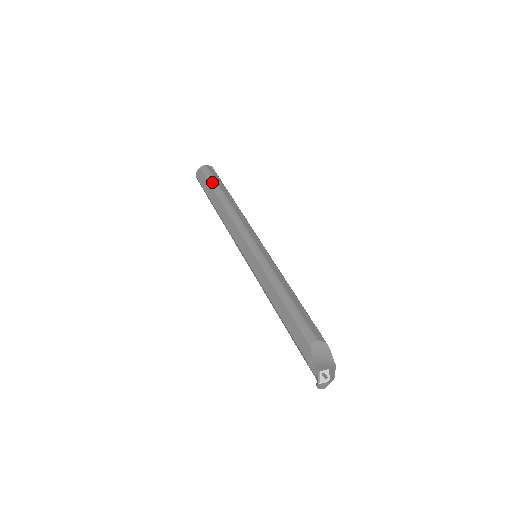
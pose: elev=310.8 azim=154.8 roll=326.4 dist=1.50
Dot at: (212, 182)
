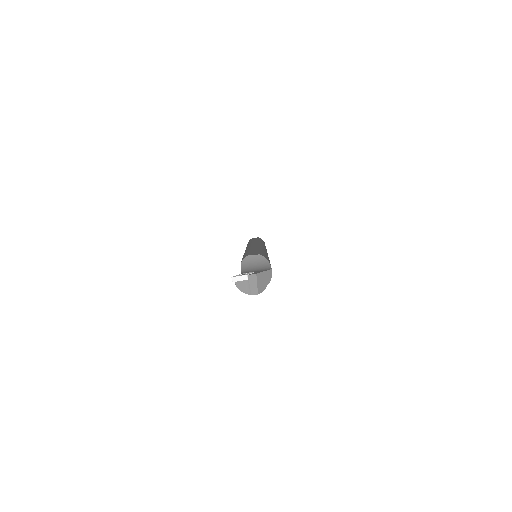
Dot at: occluded
